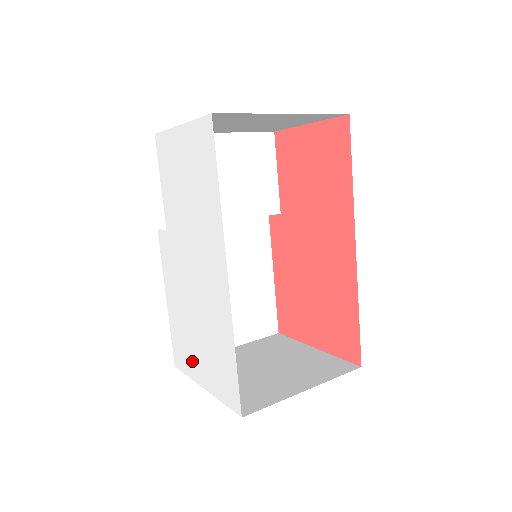
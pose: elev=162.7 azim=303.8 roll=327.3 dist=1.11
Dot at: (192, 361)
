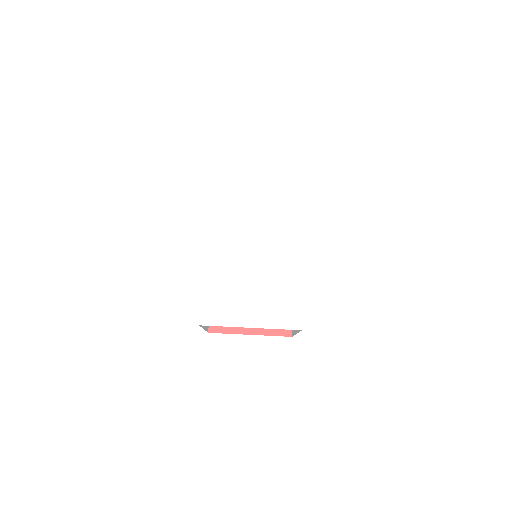
Dot at: (237, 311)
